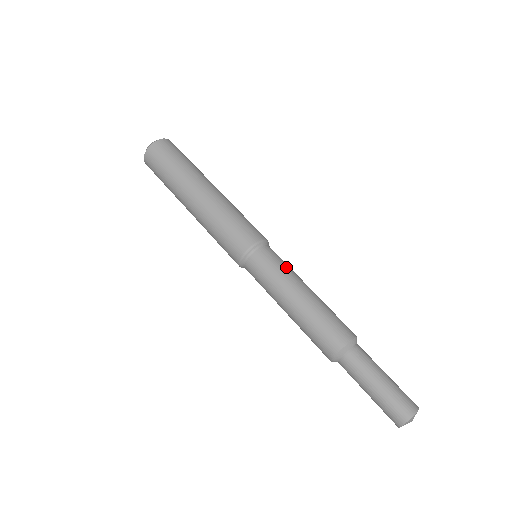
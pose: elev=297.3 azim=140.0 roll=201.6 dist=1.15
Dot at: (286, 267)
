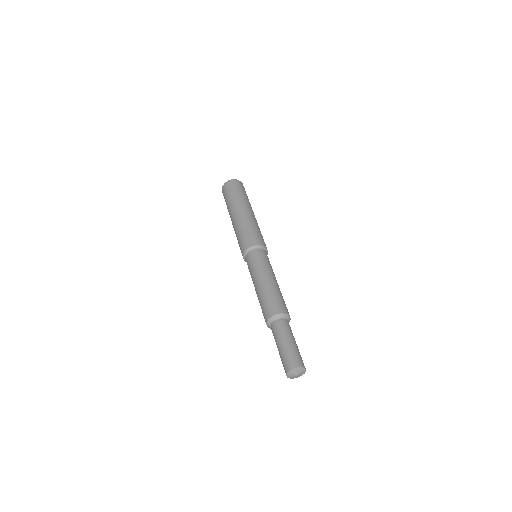
Dot at: (267, 264)
